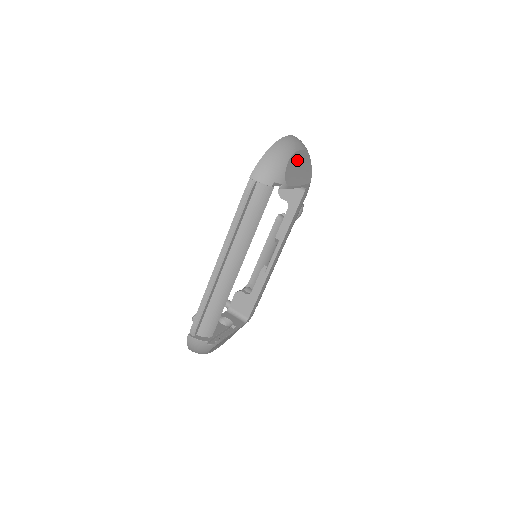
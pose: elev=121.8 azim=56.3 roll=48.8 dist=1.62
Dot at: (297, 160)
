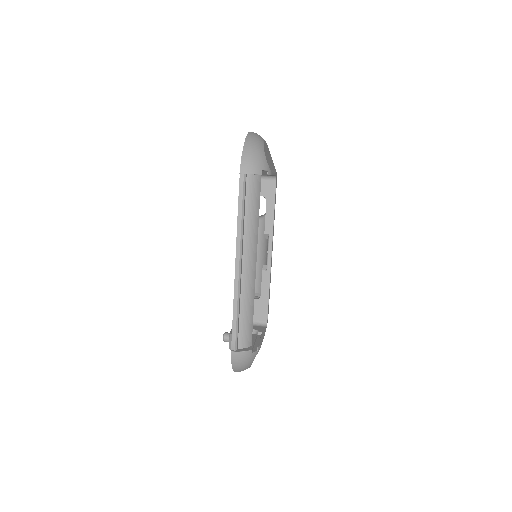
Dot at: (266, 150)
